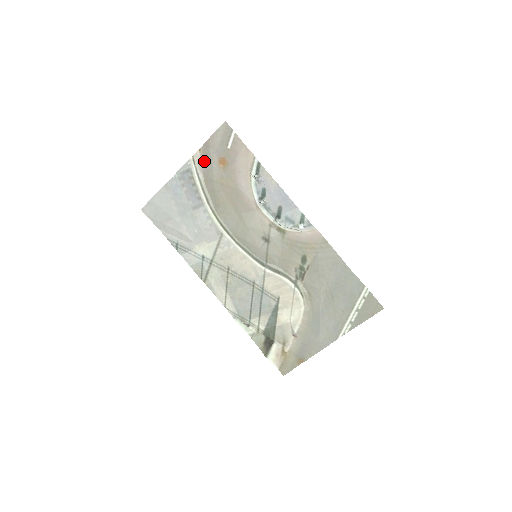
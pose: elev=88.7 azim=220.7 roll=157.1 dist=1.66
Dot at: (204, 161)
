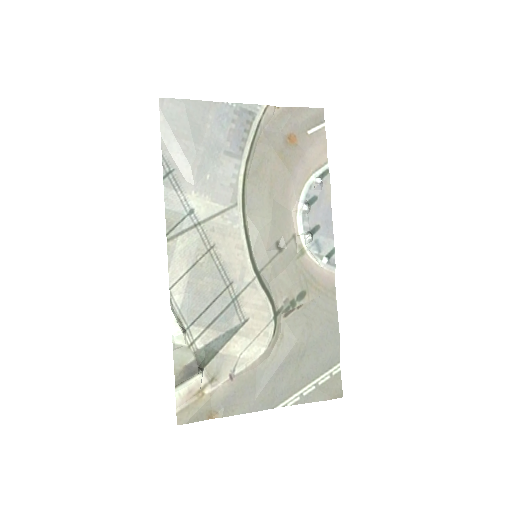
Dot at: (274, 121)
